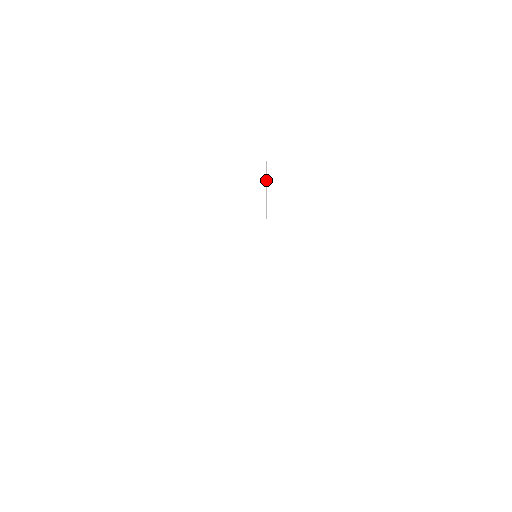
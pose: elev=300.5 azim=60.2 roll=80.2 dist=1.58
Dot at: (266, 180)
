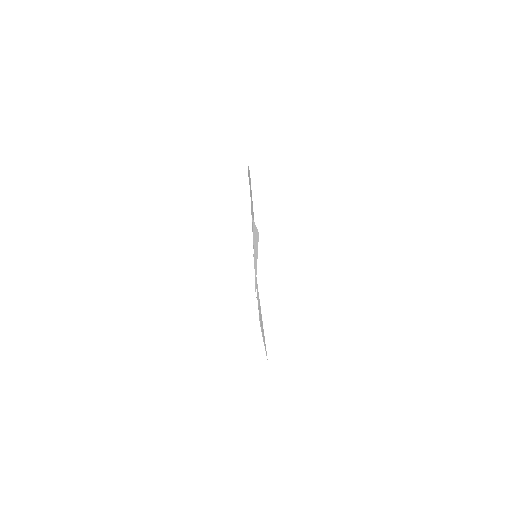
Dot at: (255, 238)
